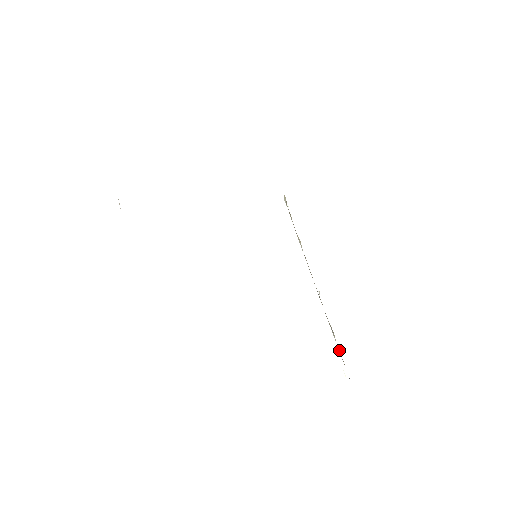
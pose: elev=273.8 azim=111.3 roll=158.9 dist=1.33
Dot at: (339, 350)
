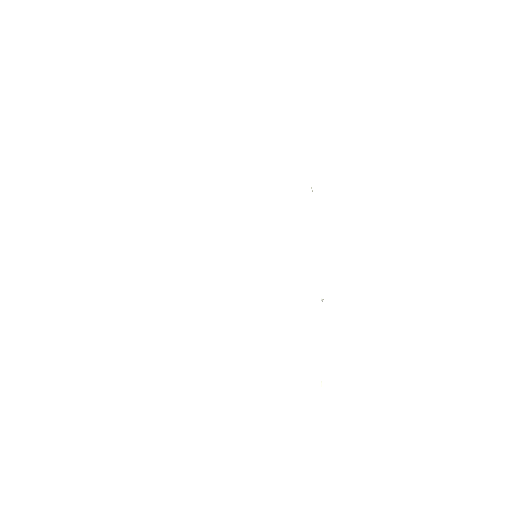
Dot at: occluded
